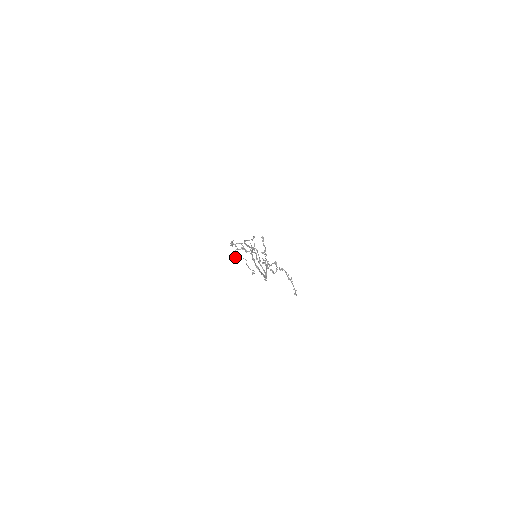
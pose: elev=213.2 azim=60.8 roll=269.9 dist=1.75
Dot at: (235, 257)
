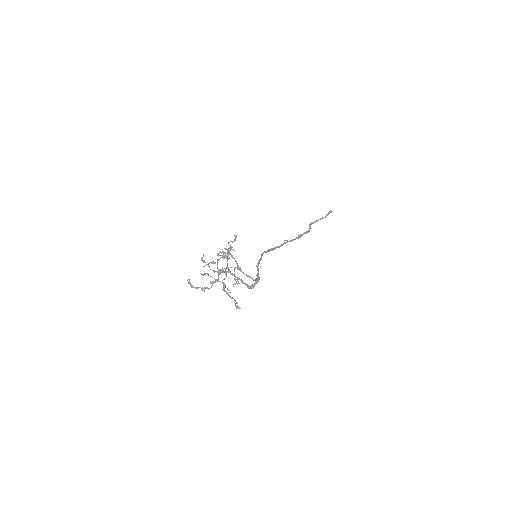
Dot at: occluded
